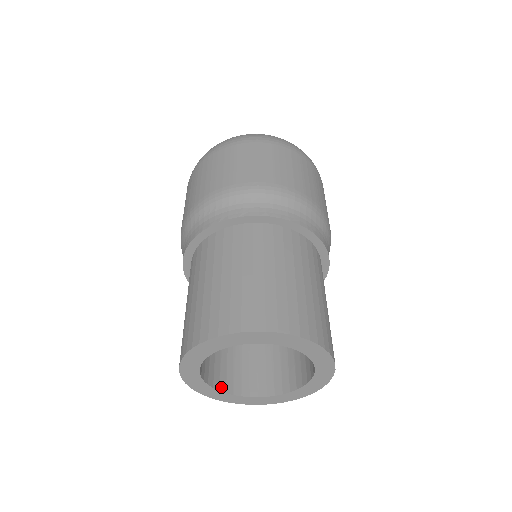
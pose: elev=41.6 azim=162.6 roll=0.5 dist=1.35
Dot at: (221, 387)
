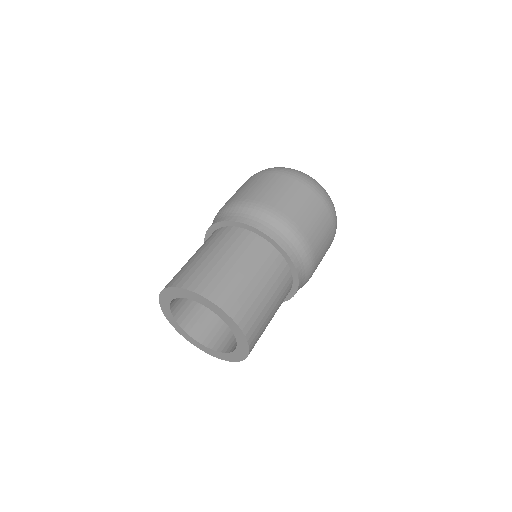
Dot at: (195, 336)
